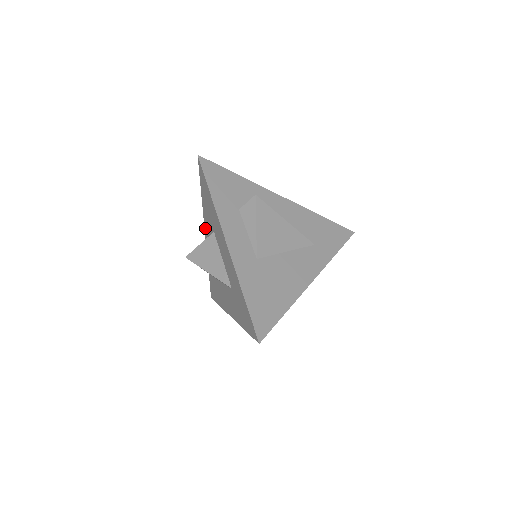
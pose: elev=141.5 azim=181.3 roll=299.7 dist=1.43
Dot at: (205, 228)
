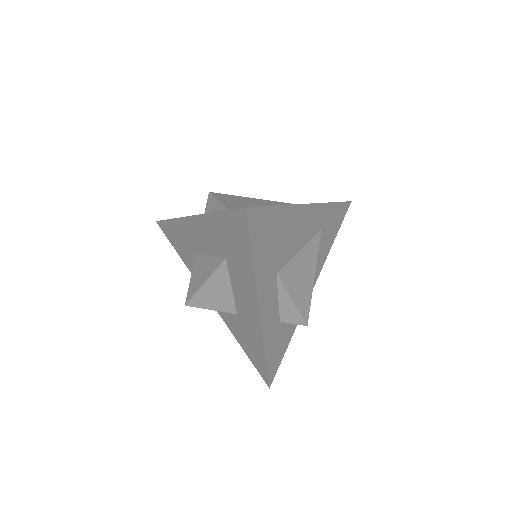
Dot at: occluded
